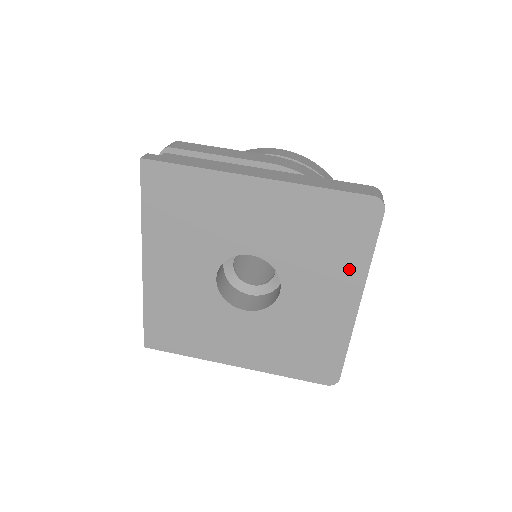
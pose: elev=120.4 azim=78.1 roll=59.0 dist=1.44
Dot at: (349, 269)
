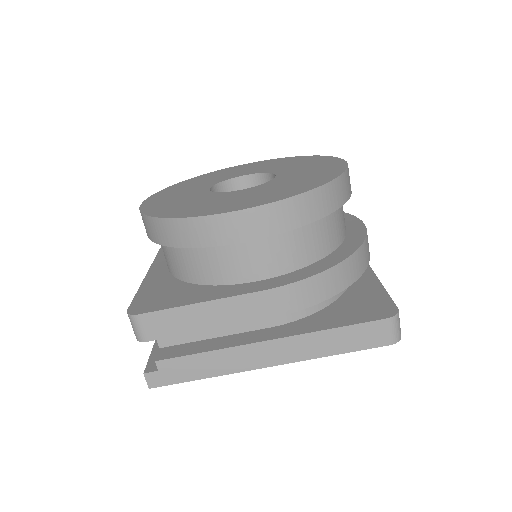
Dot at: occluded
